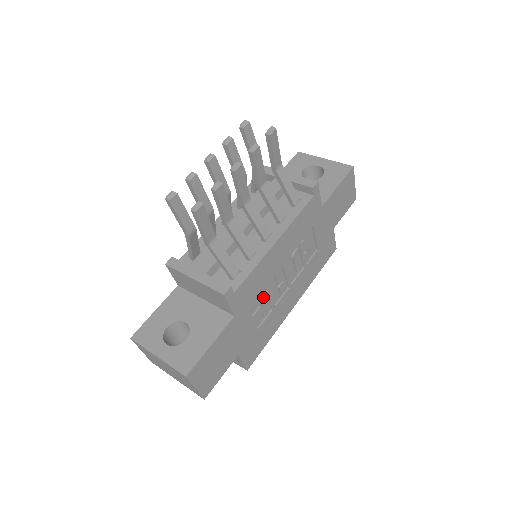
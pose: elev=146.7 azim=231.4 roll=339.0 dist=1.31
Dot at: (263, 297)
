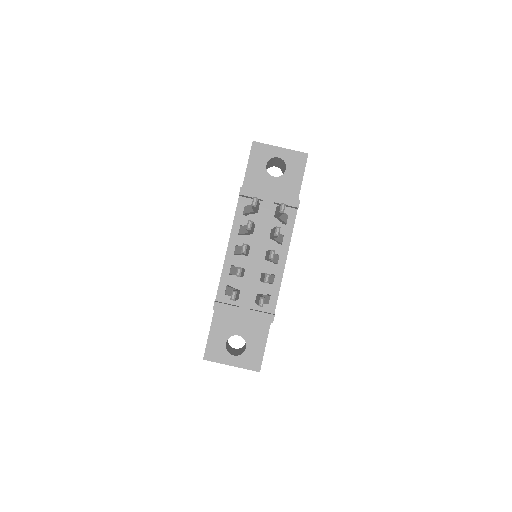
Dot at: occluded
